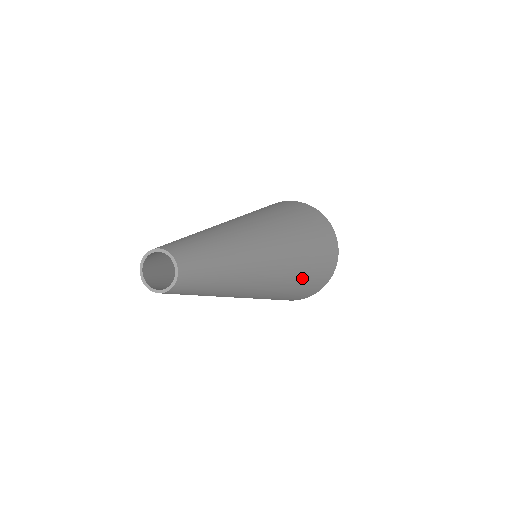
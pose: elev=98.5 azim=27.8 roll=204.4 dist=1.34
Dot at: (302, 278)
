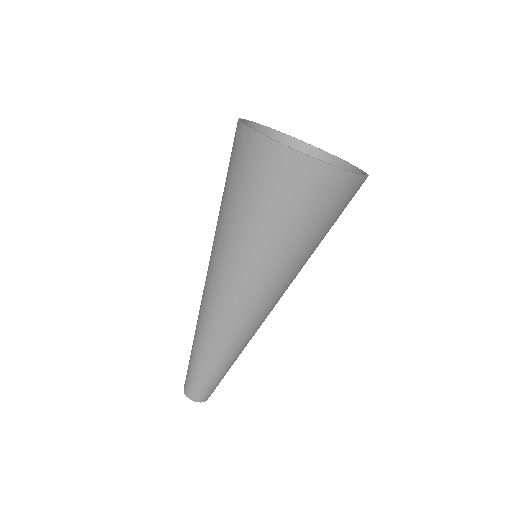
Dot at: (310, 255)
